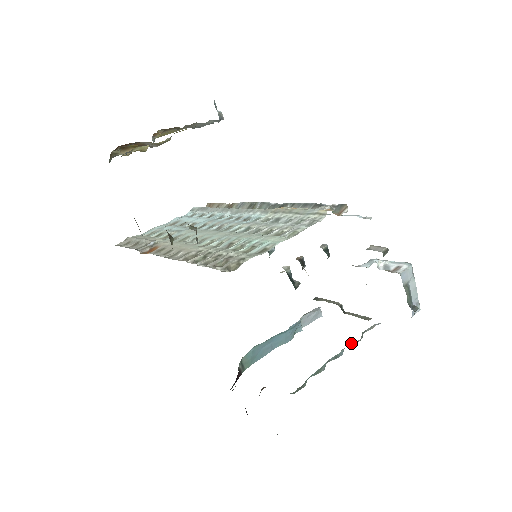
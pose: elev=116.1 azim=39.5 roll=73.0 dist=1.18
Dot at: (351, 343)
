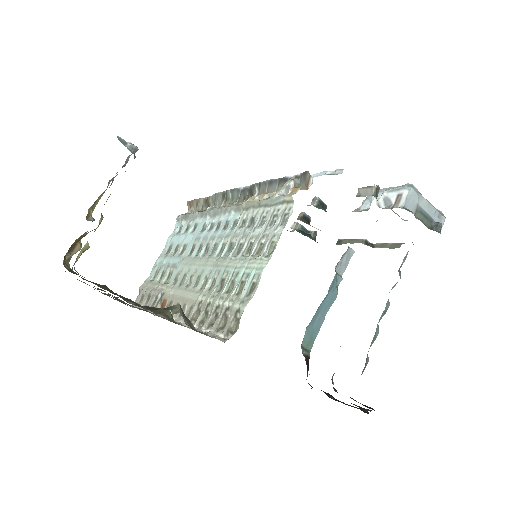
Dot at: (392, 288)
